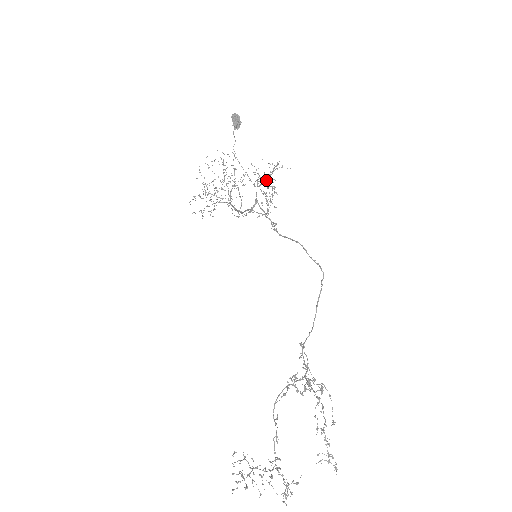
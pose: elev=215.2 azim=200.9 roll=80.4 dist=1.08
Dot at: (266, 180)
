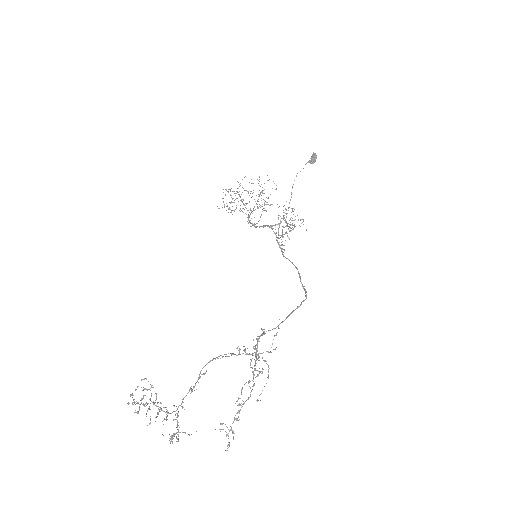
Dot at: occluded
